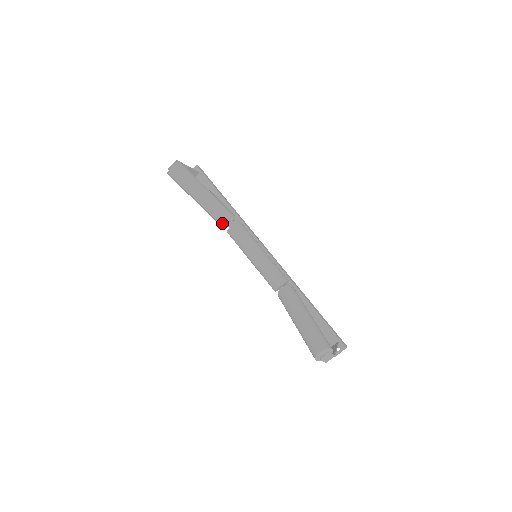
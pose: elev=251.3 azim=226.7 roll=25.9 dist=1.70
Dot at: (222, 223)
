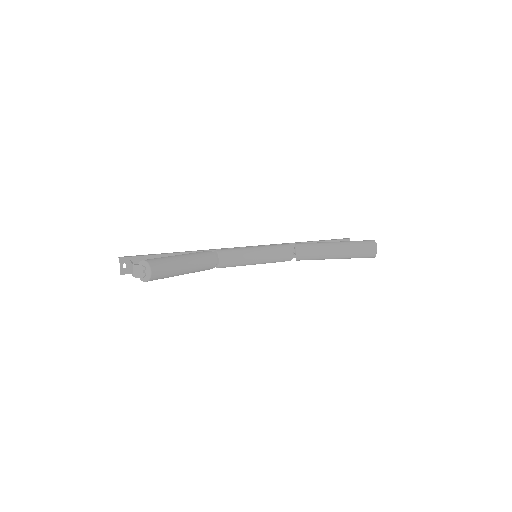
Dot at: (212, 265)
